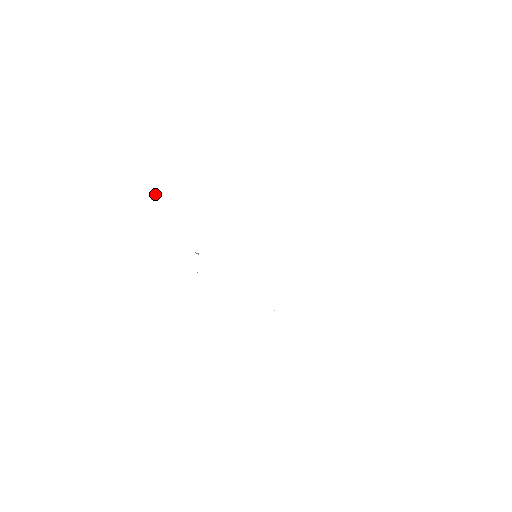
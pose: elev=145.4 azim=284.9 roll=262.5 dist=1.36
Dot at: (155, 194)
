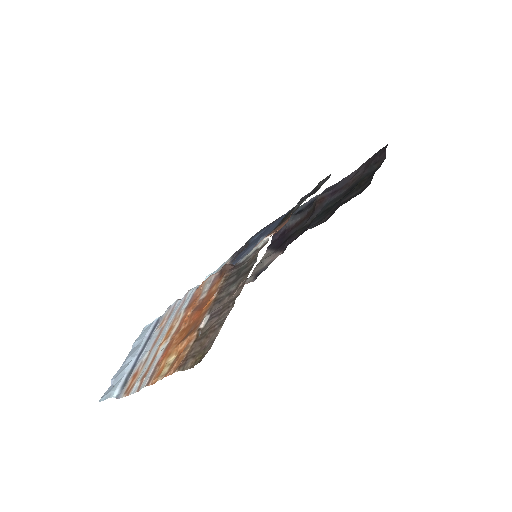
Dot at: (240, 285)
